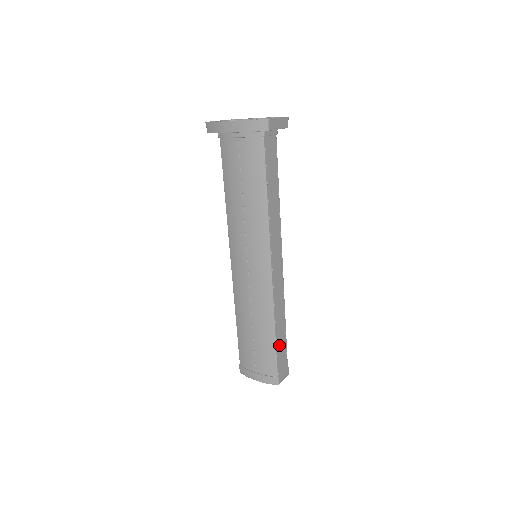
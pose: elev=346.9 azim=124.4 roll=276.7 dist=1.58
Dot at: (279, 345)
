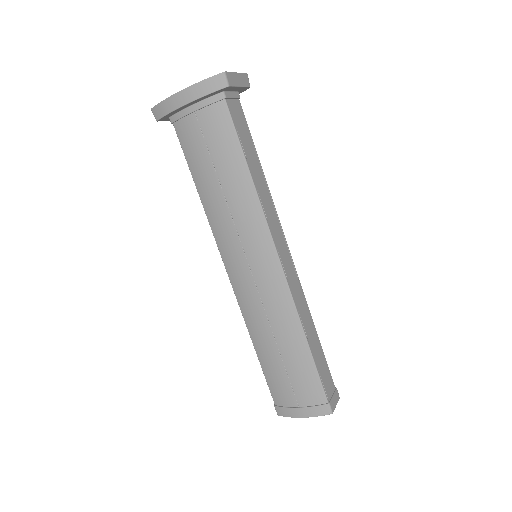
Dot at: (317, 360)
